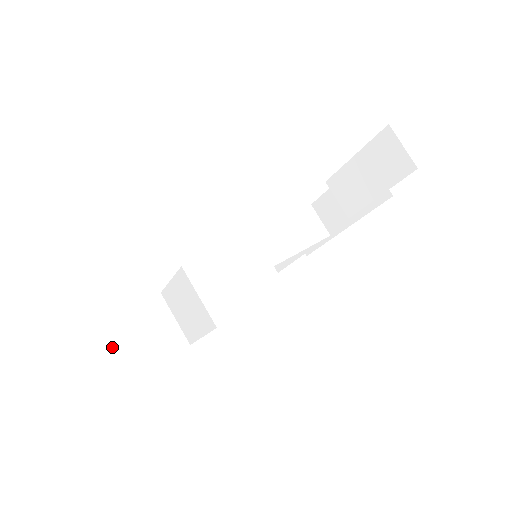
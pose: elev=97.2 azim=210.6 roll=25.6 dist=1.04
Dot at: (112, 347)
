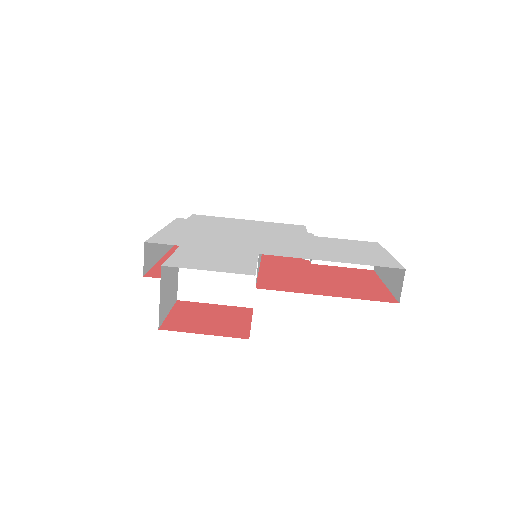
Dot at: (163, 289)
